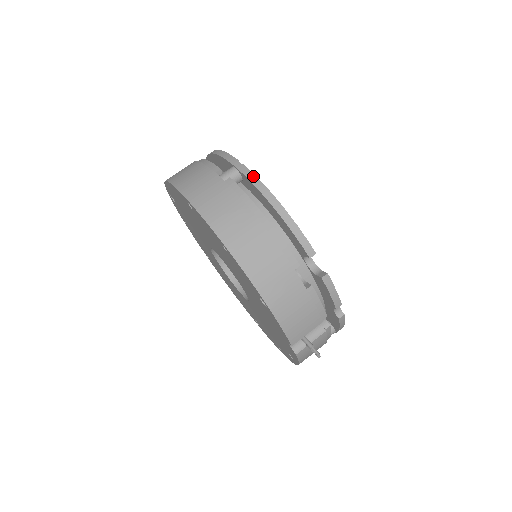
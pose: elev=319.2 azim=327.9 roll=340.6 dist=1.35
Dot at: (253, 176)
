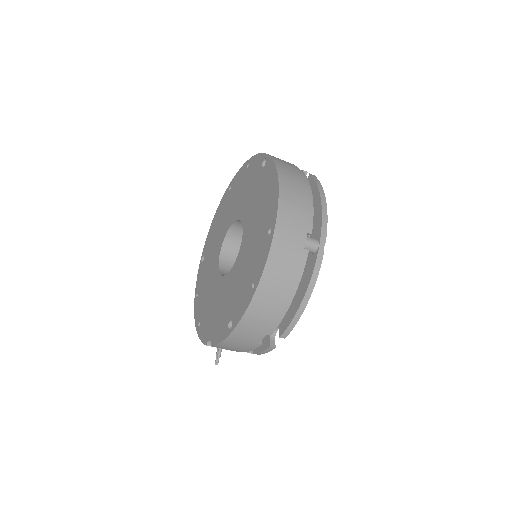
Dot at: (319, 268)
